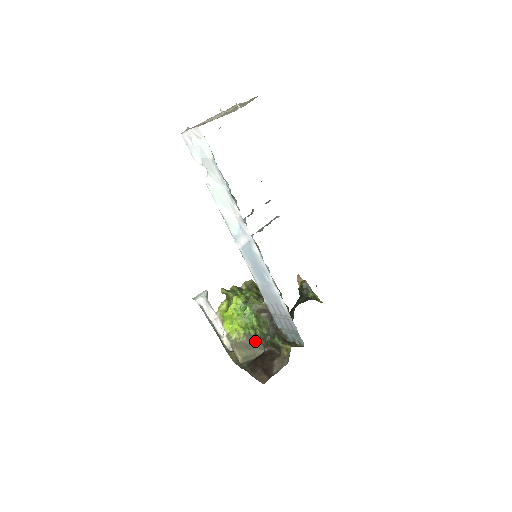
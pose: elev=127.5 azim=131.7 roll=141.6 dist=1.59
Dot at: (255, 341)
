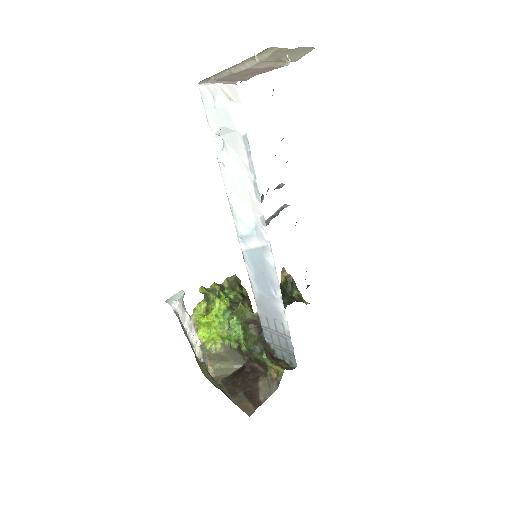
Dot at: (235, 354)
